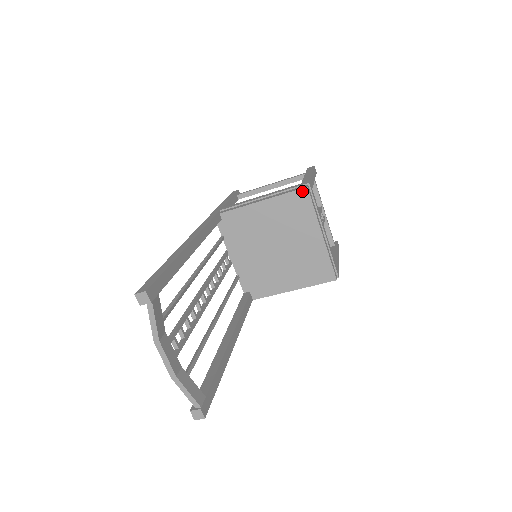
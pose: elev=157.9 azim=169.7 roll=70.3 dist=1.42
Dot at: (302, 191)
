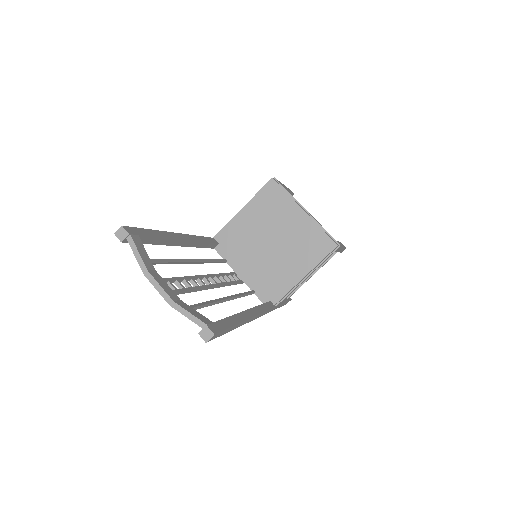
Dot at: (270, 183)
